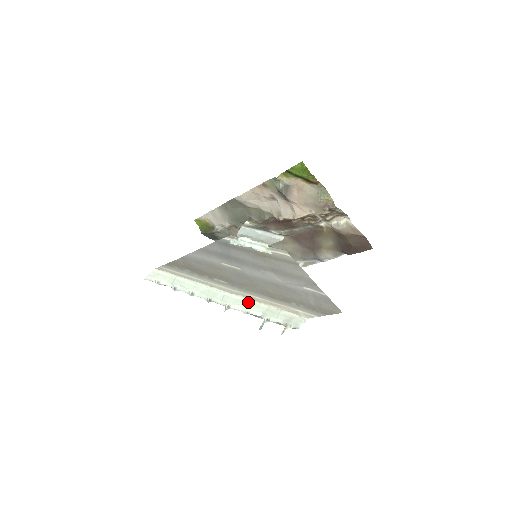
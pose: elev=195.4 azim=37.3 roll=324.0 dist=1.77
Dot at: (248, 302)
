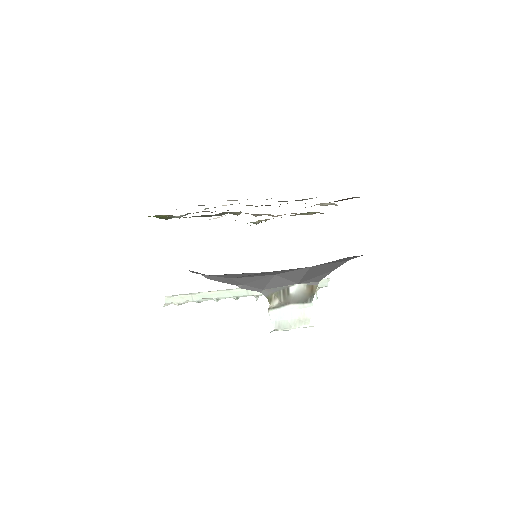
Dot at: occluded
